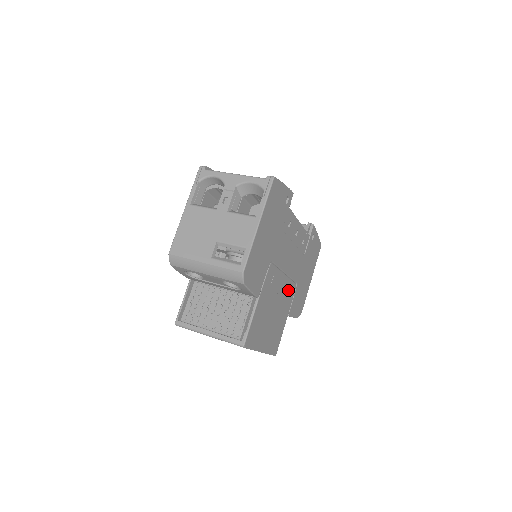
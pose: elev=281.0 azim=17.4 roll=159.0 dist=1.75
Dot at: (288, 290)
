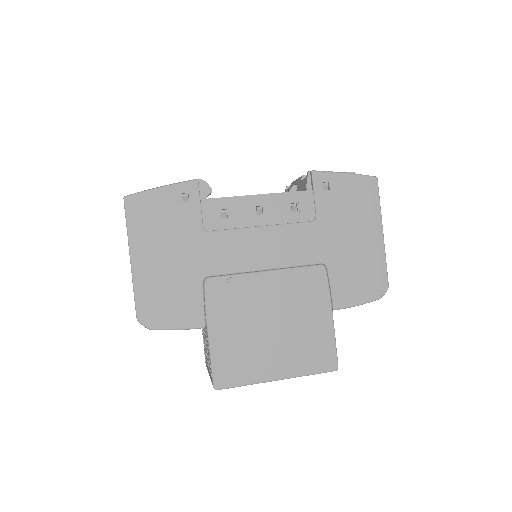
Dot at: (299, 283)
